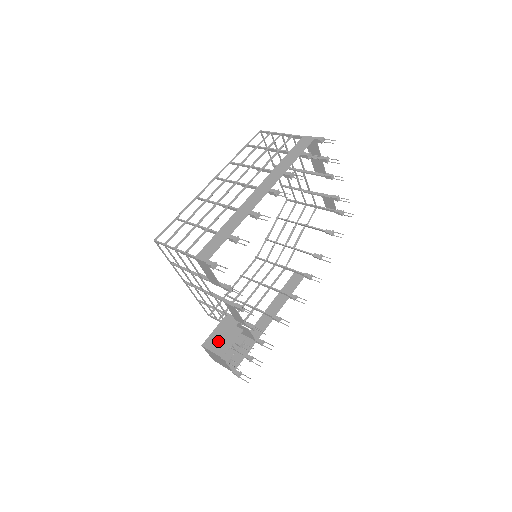
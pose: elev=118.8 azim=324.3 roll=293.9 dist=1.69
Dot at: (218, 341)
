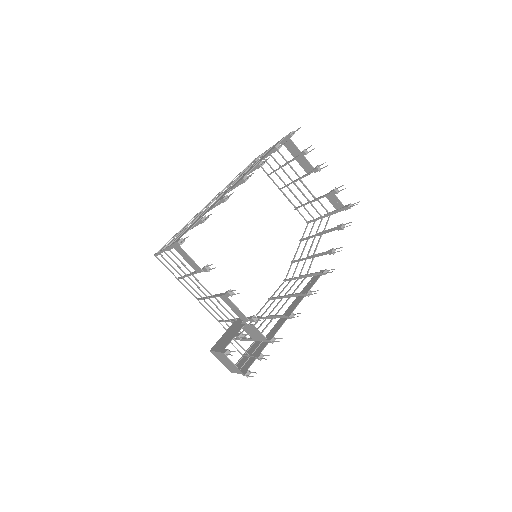
Dot at: (223, 341)
